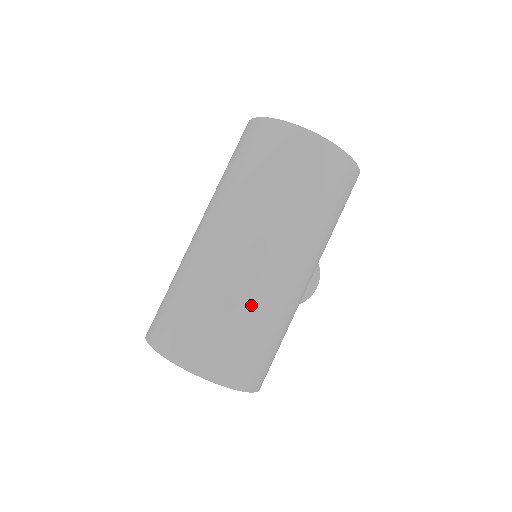
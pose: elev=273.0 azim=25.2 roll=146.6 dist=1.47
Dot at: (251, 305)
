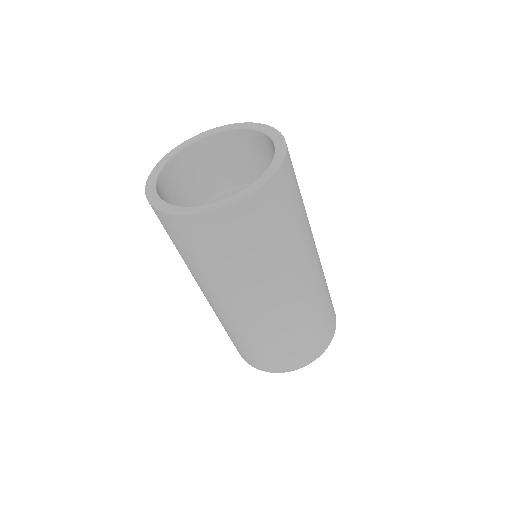
Dot at: (307, 315)
